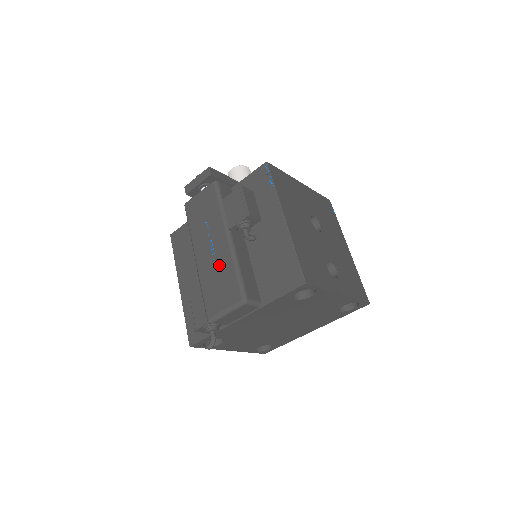
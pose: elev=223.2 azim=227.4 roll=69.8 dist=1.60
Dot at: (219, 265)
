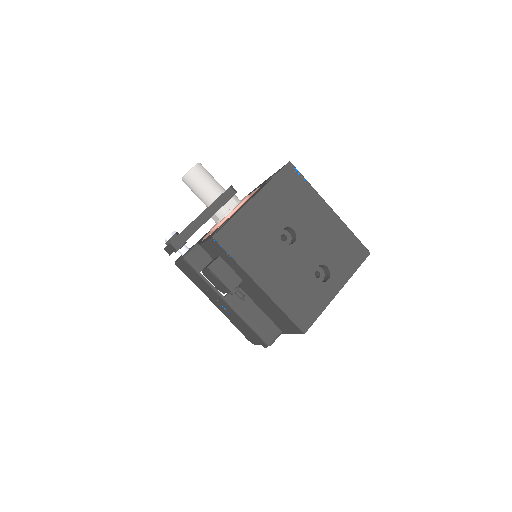
Dot at: (235, 318)
